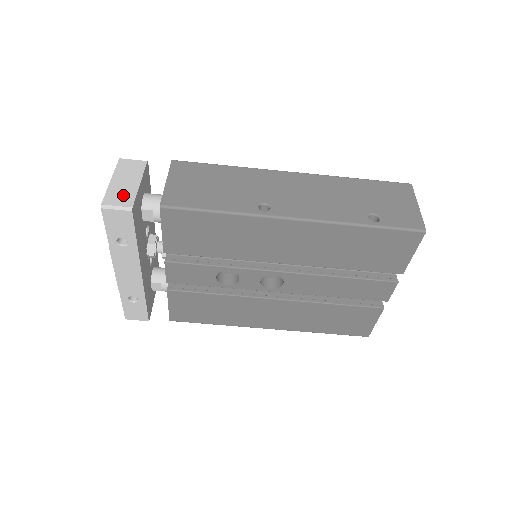
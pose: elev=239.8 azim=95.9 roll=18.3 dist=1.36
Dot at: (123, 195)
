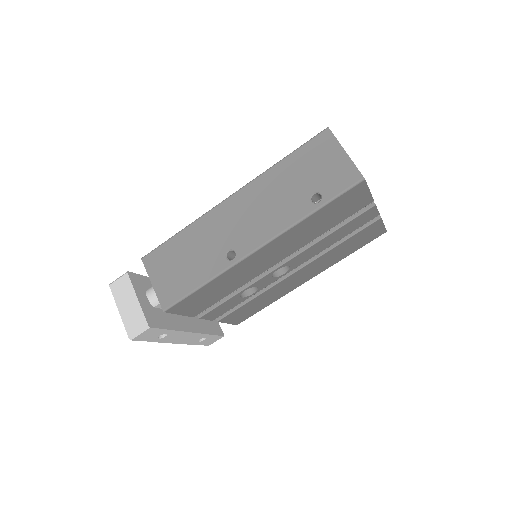
Dot at: (135, 319)
